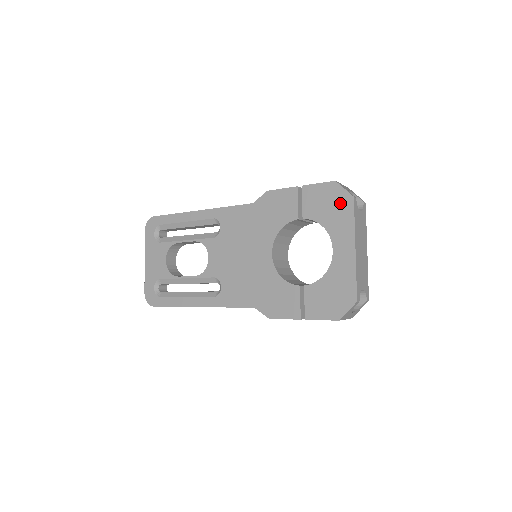
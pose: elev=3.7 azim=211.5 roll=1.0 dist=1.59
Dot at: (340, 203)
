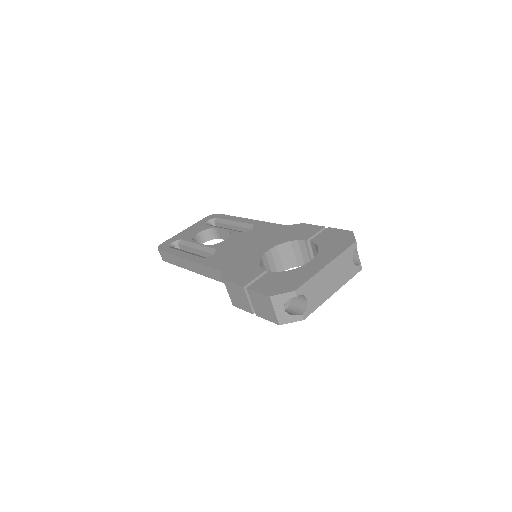
Dot at: (343, 241)
